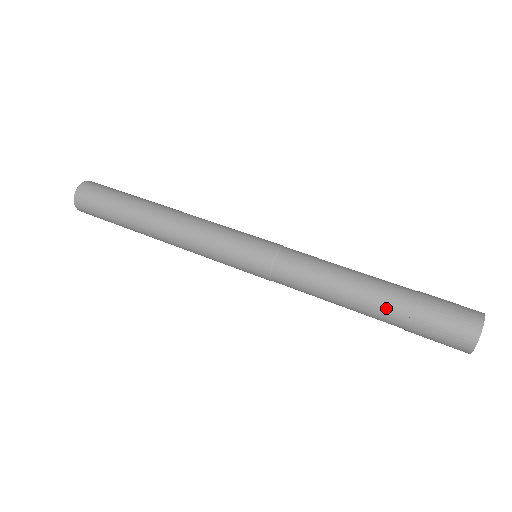
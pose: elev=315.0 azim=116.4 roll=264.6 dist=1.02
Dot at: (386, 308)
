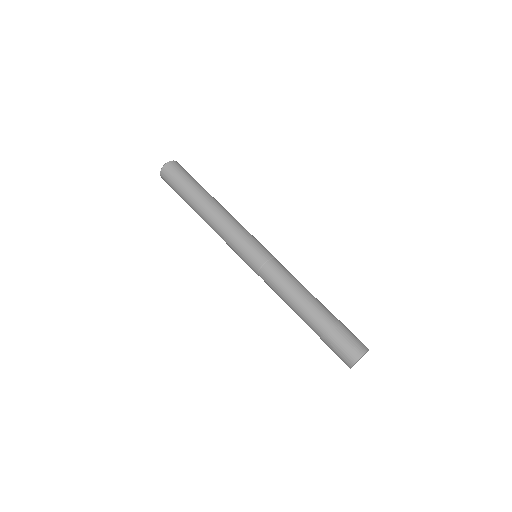
Dot at: (316, 319)
